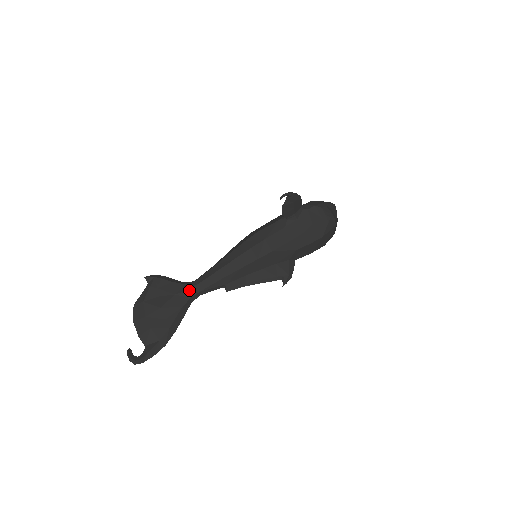
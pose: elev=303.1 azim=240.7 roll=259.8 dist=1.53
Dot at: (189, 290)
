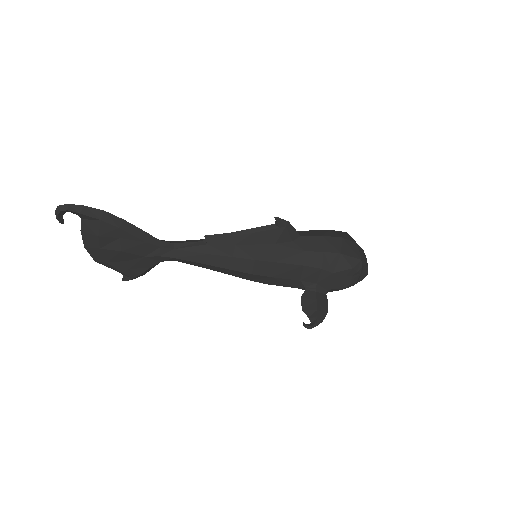
Dot at: occluded
